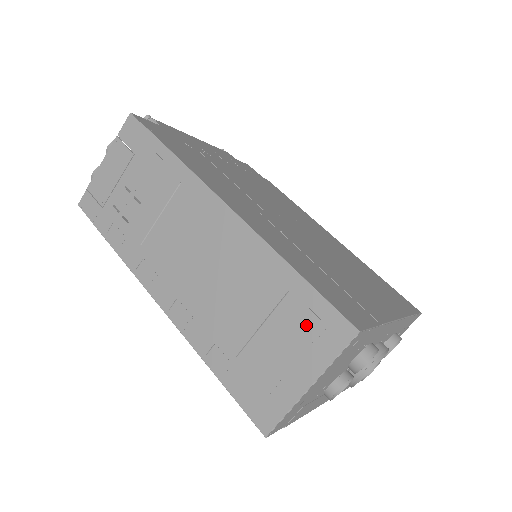
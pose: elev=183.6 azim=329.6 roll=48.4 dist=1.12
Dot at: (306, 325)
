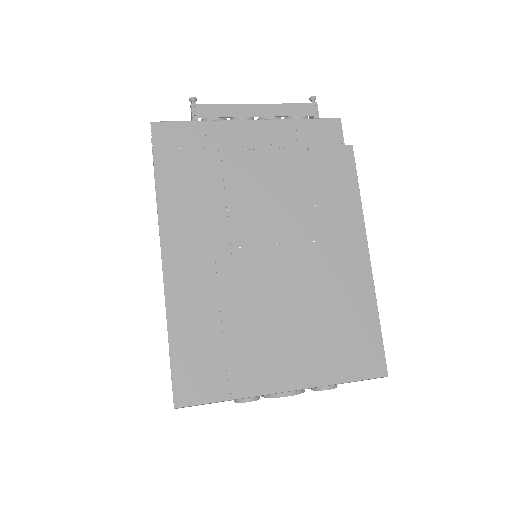
Dot at: occluded
